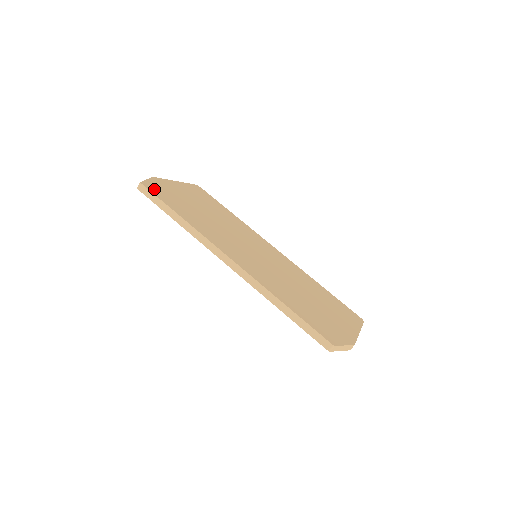
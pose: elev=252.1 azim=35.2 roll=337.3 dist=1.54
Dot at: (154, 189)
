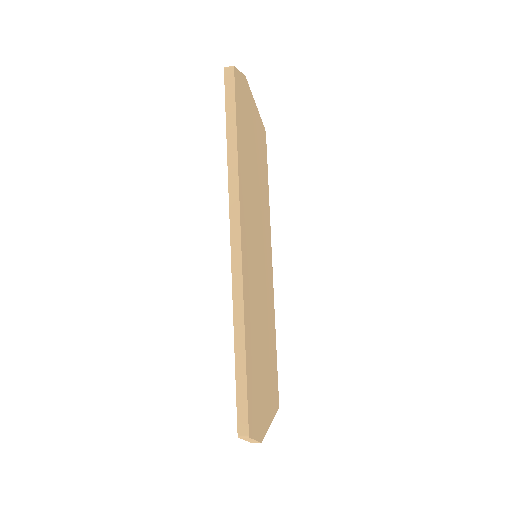
Dot at: (239, 88)
